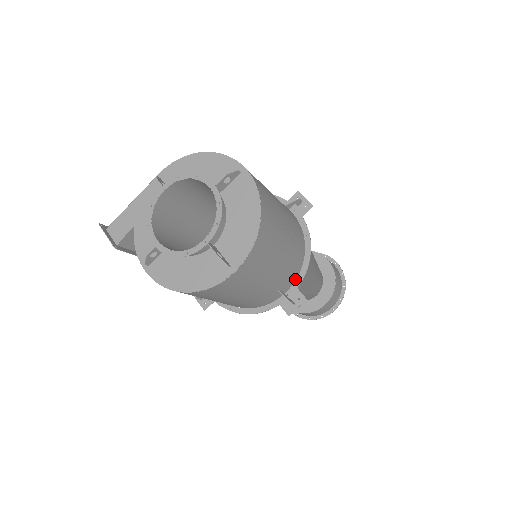
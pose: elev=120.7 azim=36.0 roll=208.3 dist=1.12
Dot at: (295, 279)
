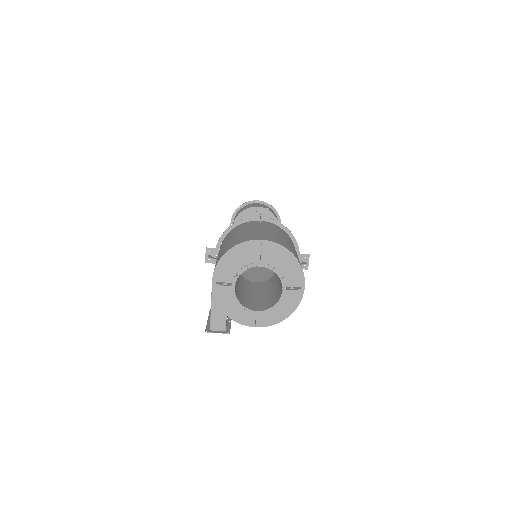
Dot at: occluded
